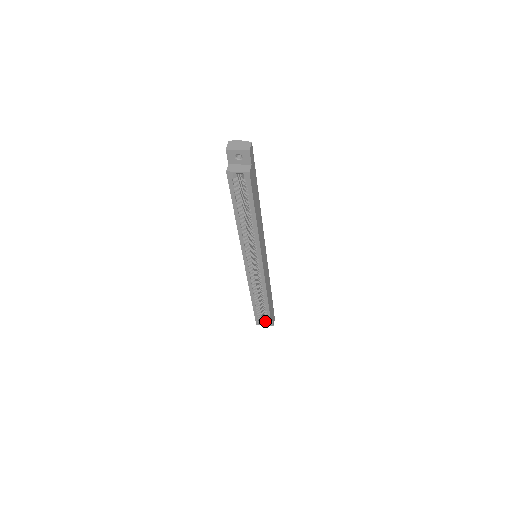
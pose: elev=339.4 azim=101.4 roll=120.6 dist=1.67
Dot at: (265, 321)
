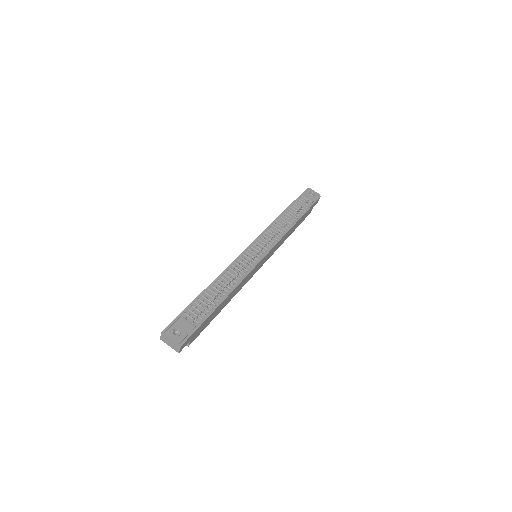
Dot at: occluded
